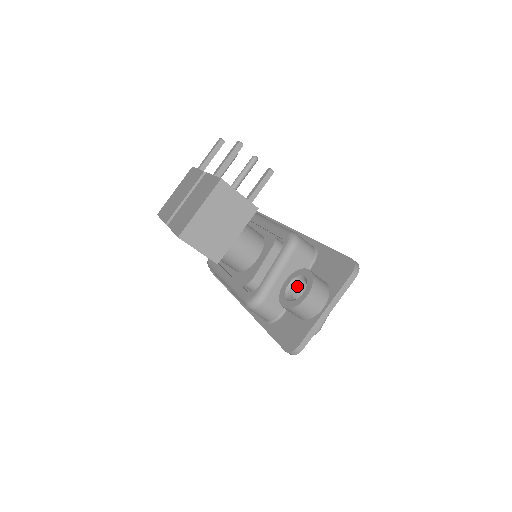
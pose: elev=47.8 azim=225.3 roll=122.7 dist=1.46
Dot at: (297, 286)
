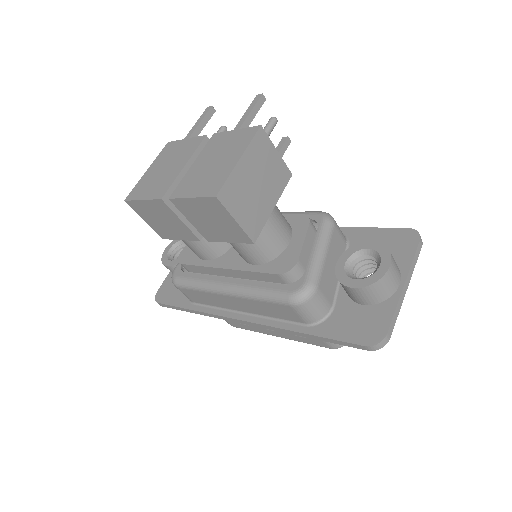
Dot at: (355, 265)
